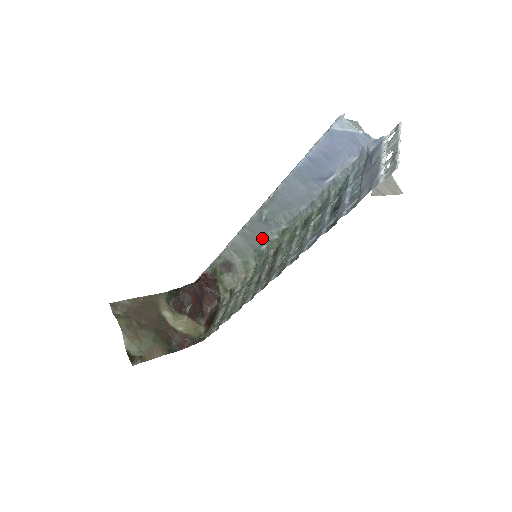
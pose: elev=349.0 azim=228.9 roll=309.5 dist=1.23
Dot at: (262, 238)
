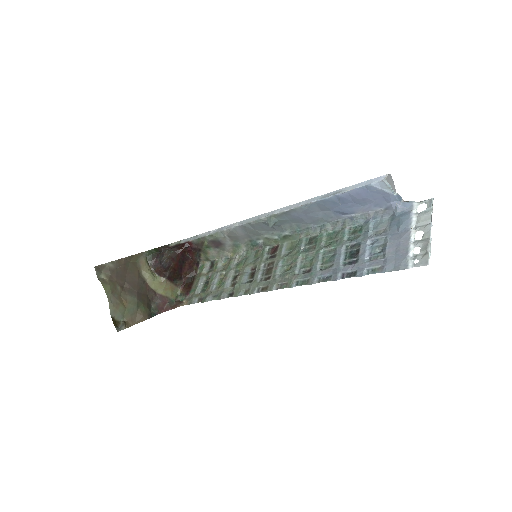
Dot at: (261, 234)
